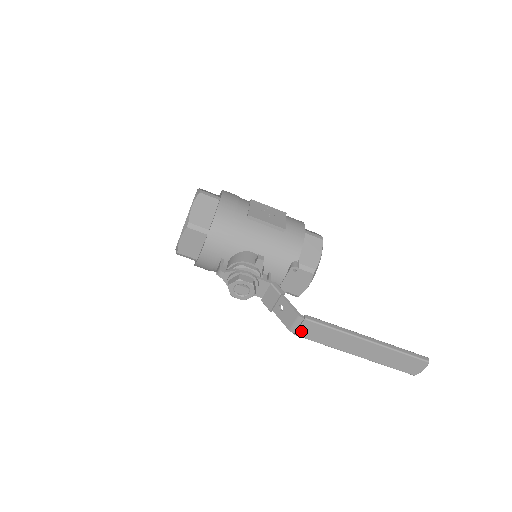
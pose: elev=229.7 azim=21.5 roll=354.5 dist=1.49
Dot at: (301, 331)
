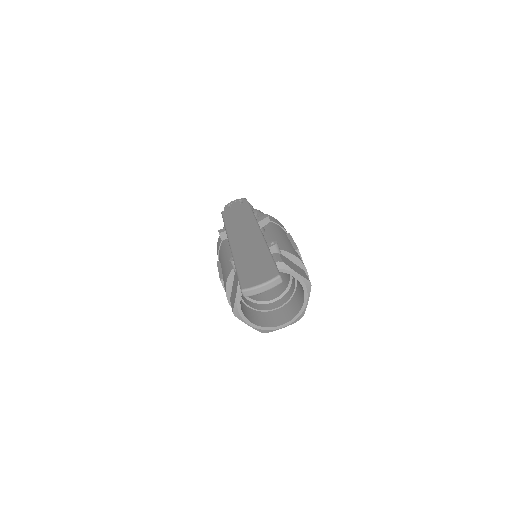
Dot at: (230, 210)
